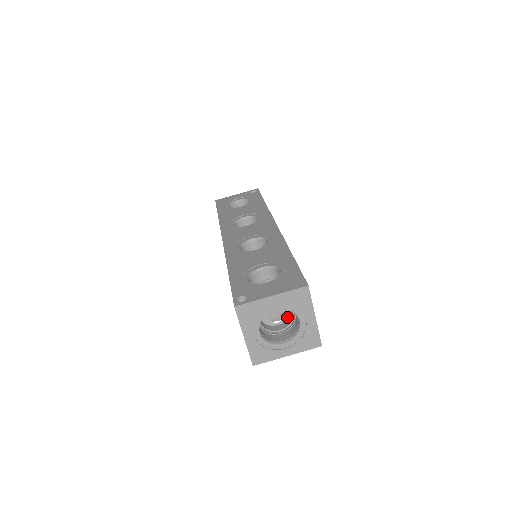
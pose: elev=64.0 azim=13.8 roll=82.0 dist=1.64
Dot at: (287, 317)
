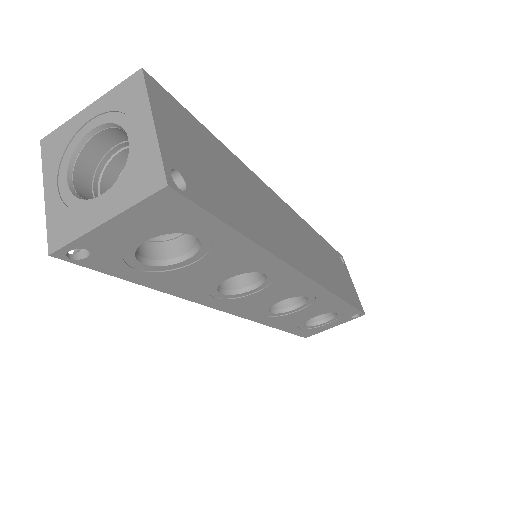
Dot at: occluded
